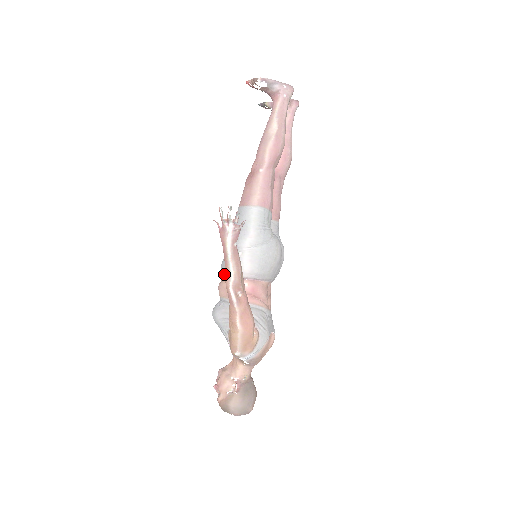
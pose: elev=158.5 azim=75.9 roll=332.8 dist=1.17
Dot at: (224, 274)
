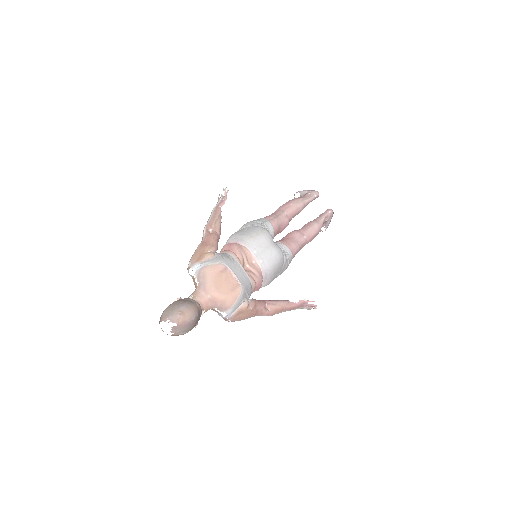
Dot at: occluded
